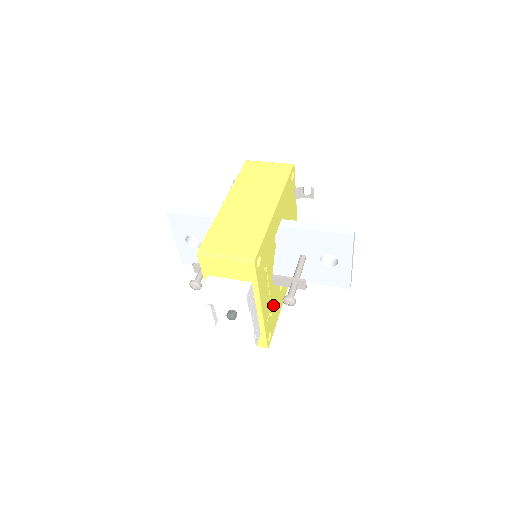
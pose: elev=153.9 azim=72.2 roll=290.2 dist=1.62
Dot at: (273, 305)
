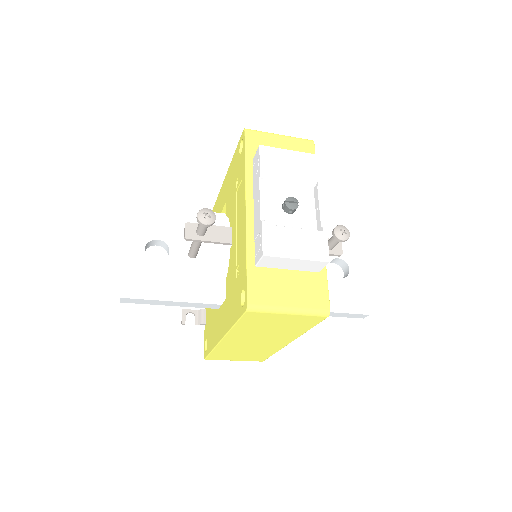
Dot at: occluded
